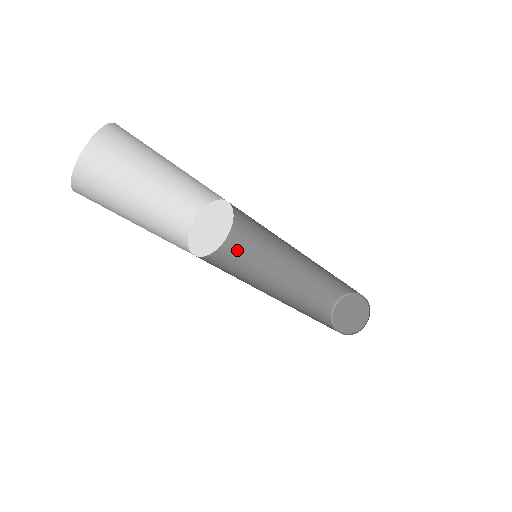
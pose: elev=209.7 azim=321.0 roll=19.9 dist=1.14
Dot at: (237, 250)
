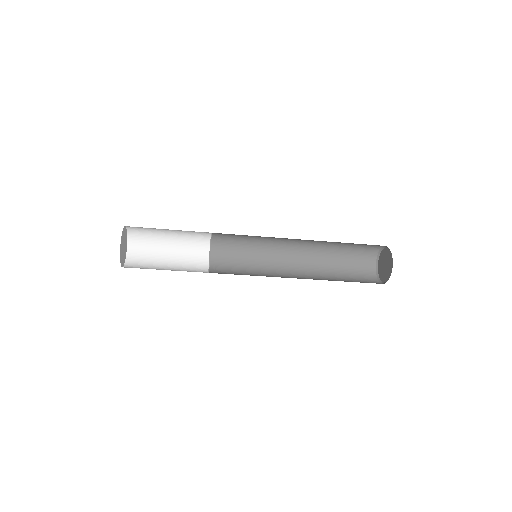
Dot at: (252, 268)
